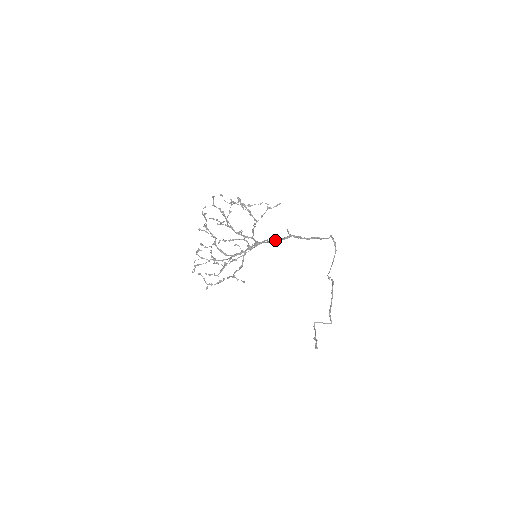
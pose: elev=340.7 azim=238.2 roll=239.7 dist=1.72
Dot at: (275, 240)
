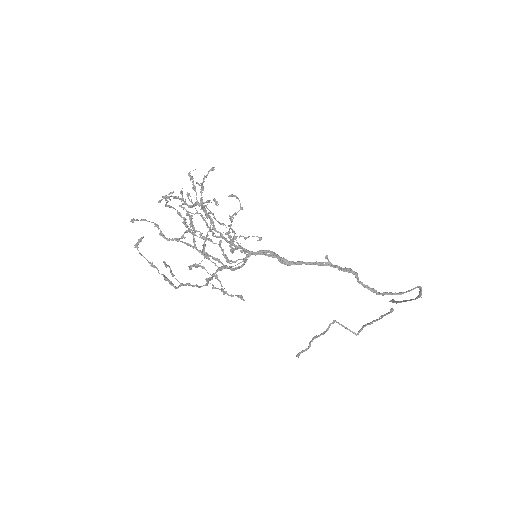
Dot at: (287, 264)
